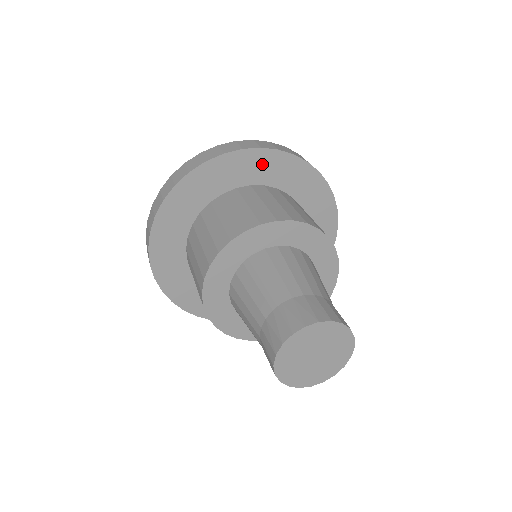
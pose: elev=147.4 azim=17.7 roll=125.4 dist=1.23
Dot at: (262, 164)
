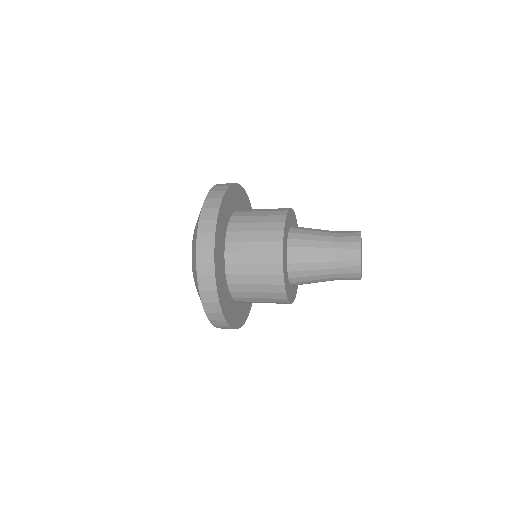
Dot at: occluded
